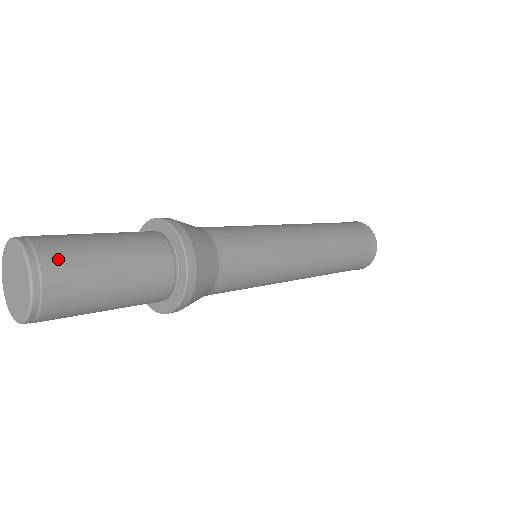
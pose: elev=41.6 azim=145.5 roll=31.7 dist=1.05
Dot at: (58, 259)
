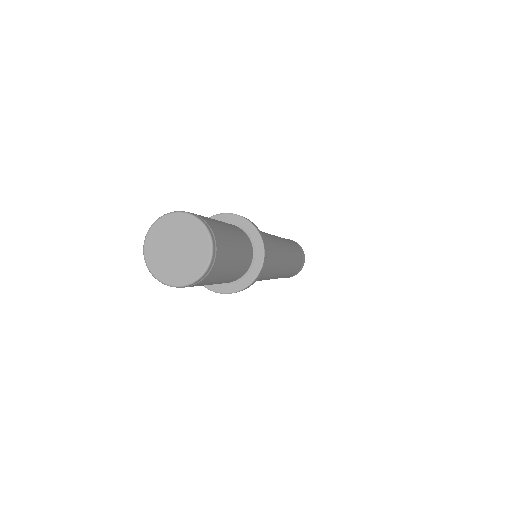
Dot at: (204, 218)
